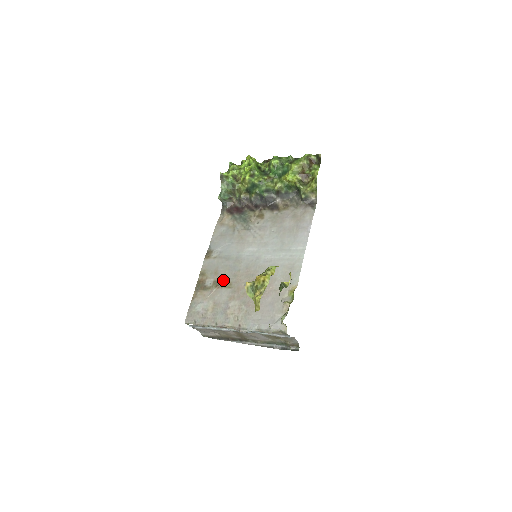
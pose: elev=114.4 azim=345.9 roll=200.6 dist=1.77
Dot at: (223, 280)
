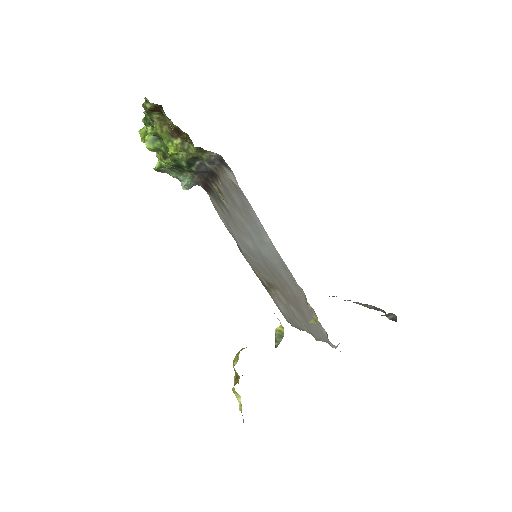
Dot at: (267, 281)
